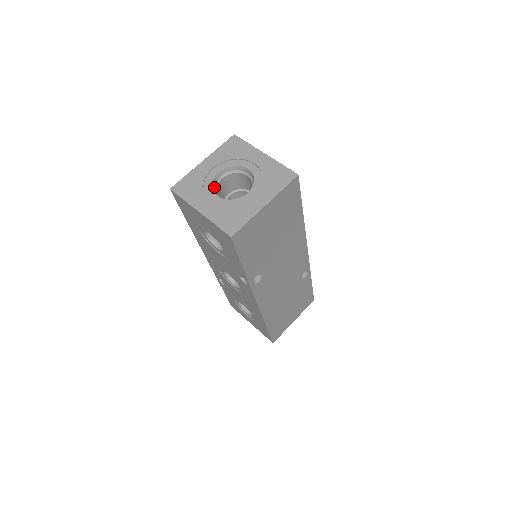
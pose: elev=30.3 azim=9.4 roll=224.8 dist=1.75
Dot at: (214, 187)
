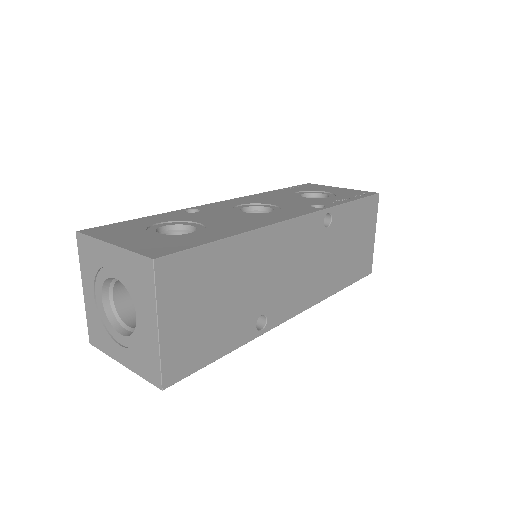
Dot at: (111, 281)
